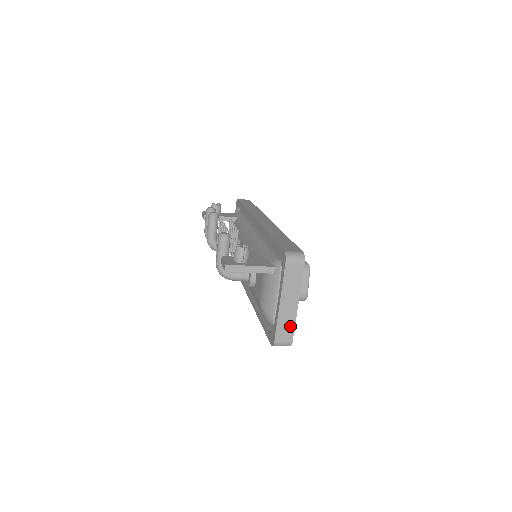
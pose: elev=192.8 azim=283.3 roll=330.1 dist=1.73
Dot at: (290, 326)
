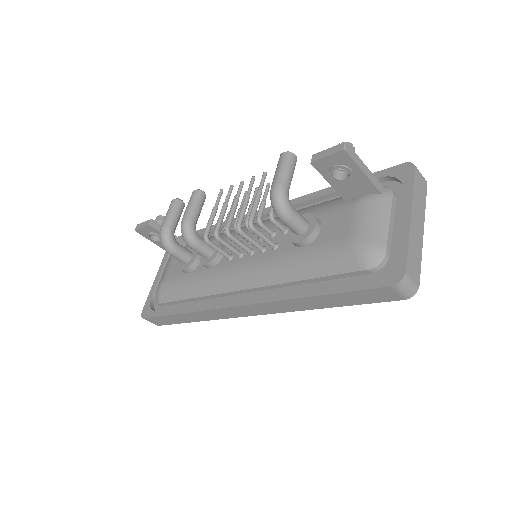
Dot at: (417, 259)
